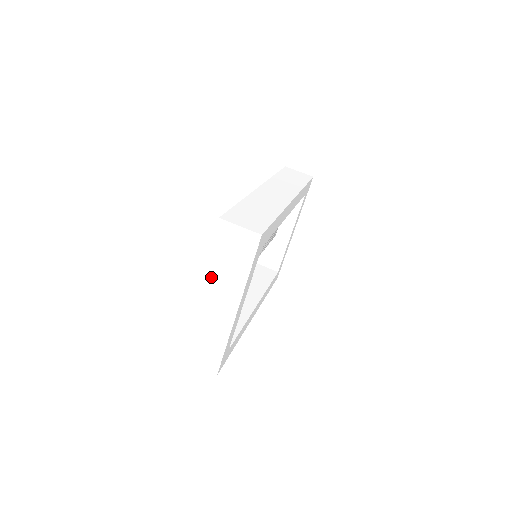
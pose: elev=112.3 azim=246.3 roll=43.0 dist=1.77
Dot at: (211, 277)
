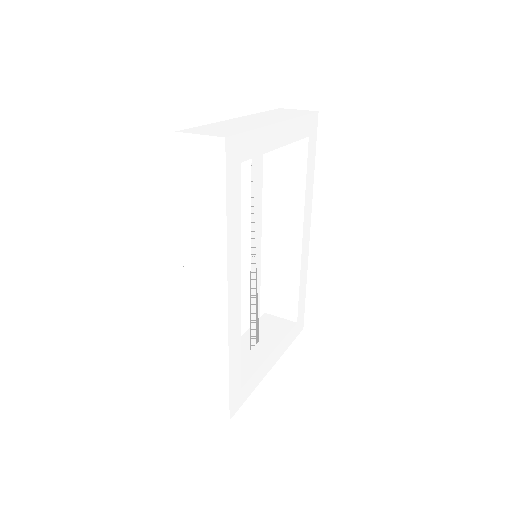
Dot at: (258, 115)
